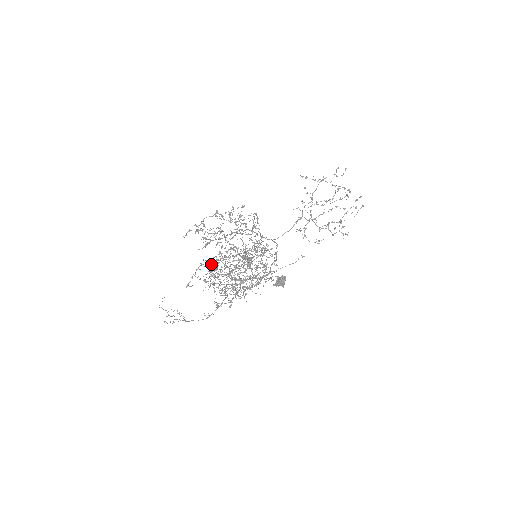
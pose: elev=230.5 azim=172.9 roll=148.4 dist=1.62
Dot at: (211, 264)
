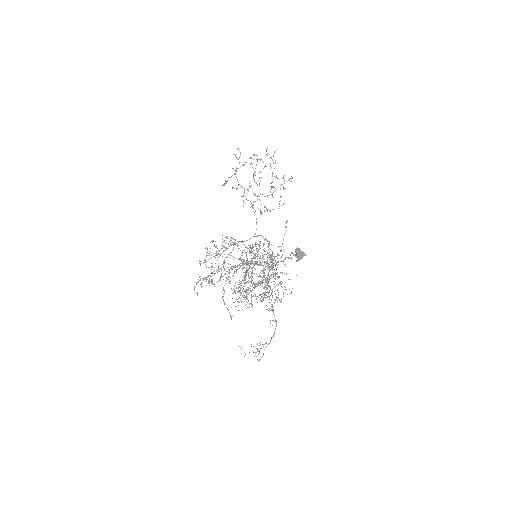
Dot at: occluded
